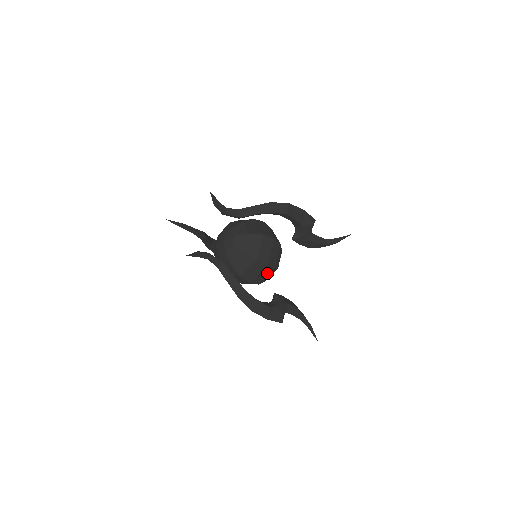
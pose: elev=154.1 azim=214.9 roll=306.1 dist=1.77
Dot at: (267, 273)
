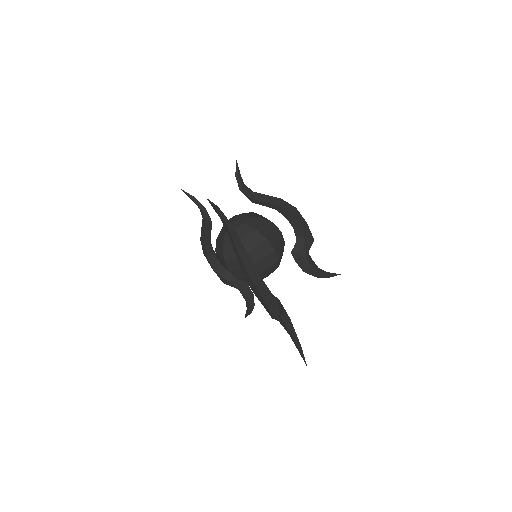
Dot at: (270, 262)
